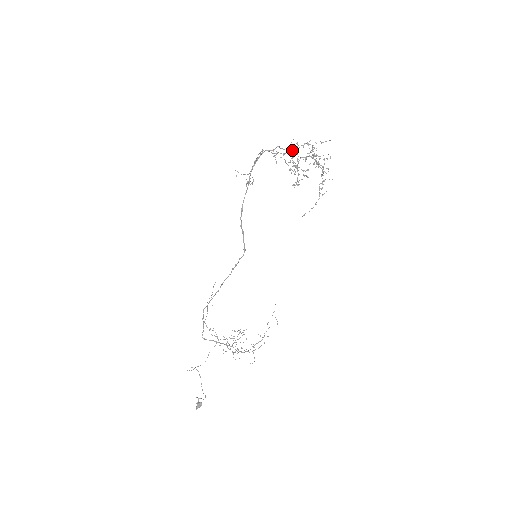
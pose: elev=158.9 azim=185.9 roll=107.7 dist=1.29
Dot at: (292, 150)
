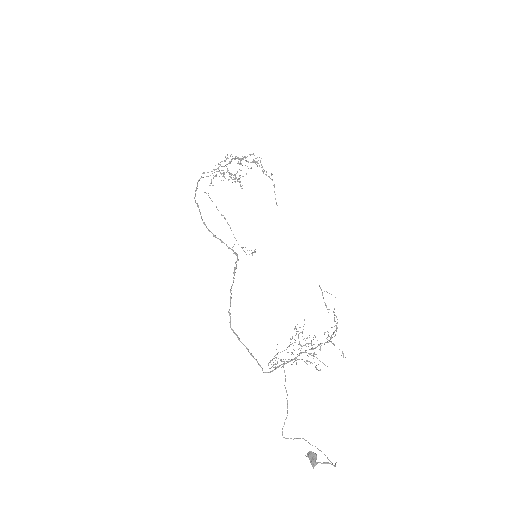
Dot at: (219, 170)
